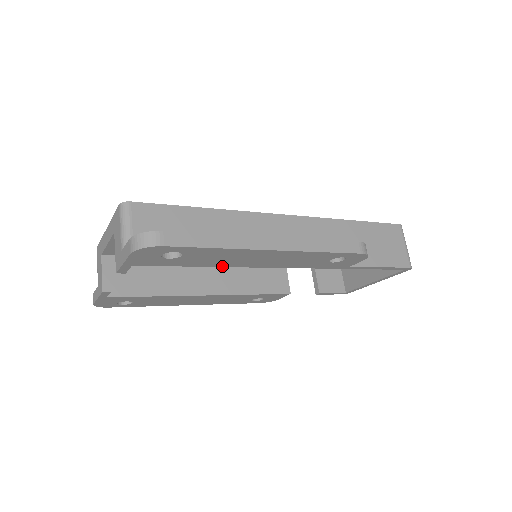
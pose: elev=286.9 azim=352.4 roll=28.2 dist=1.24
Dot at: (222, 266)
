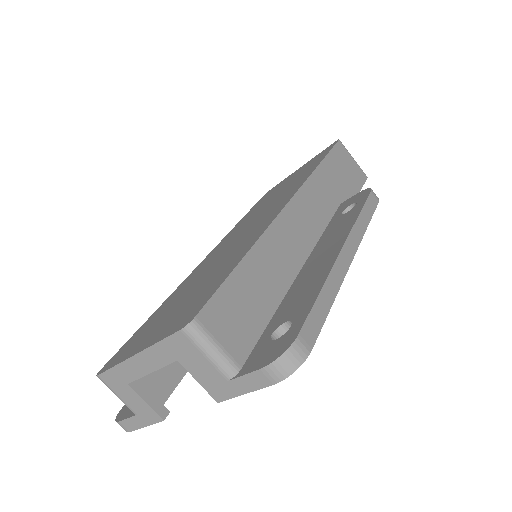
Dot at: occluded
